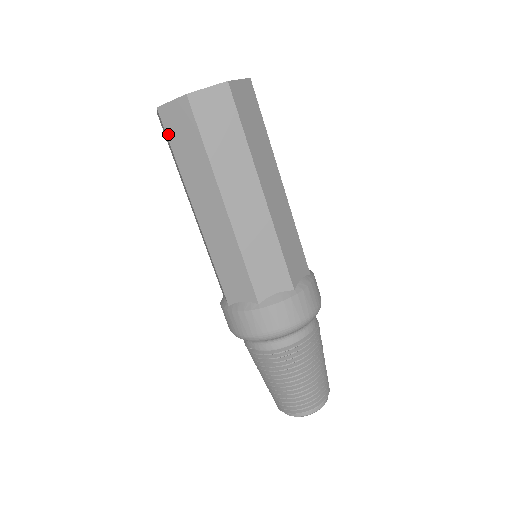
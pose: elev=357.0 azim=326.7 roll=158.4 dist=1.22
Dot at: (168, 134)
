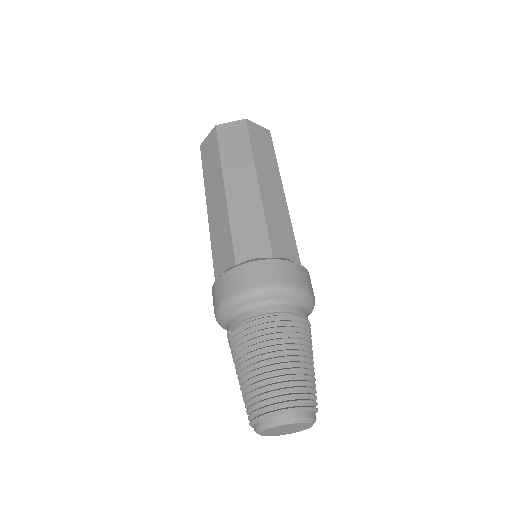
Dot at: (202, 158)
